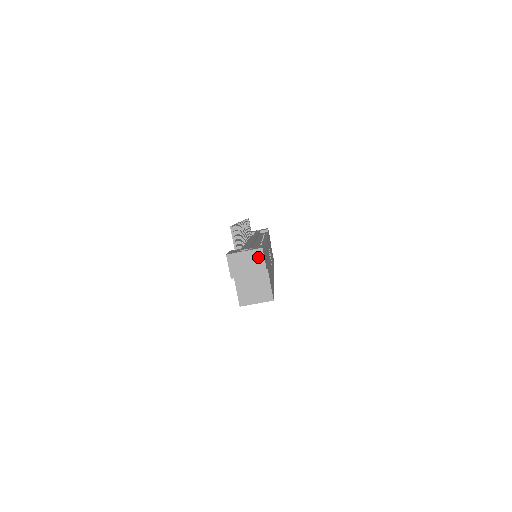
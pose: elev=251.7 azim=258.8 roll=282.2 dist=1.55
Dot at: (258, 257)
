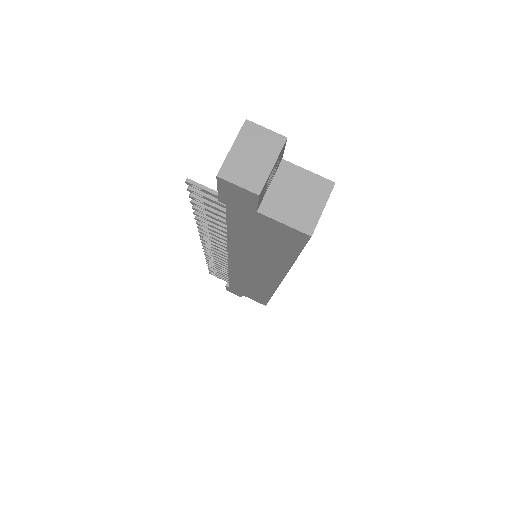
Dot at: (255, 134)
